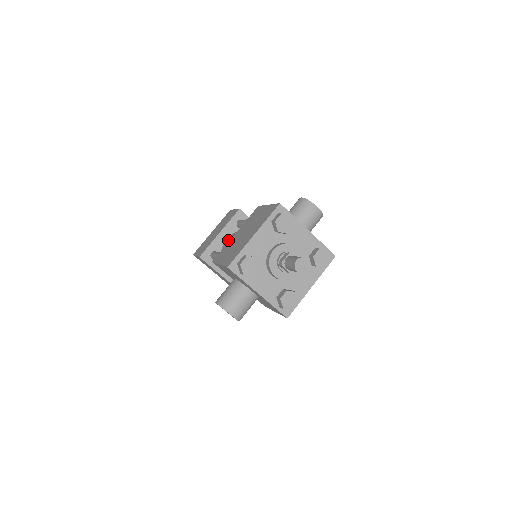
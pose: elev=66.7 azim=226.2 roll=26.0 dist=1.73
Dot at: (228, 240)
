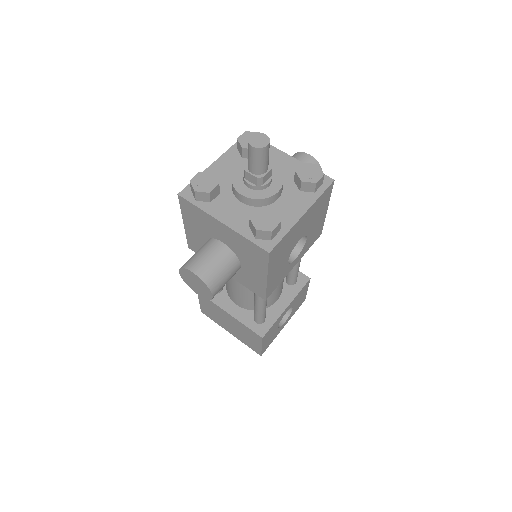
Dot at: occluded
